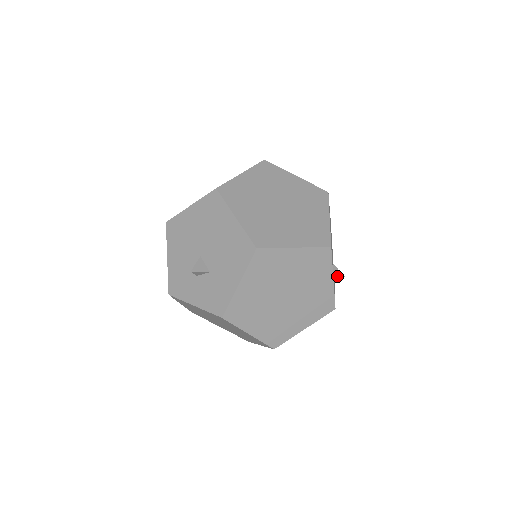
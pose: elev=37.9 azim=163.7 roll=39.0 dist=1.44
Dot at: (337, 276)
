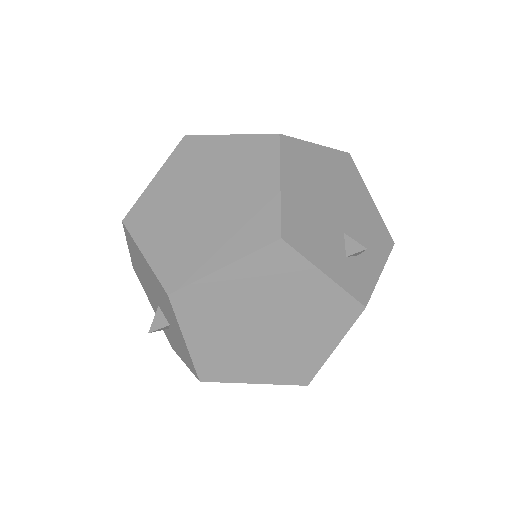
Dot at: (352, 253)
